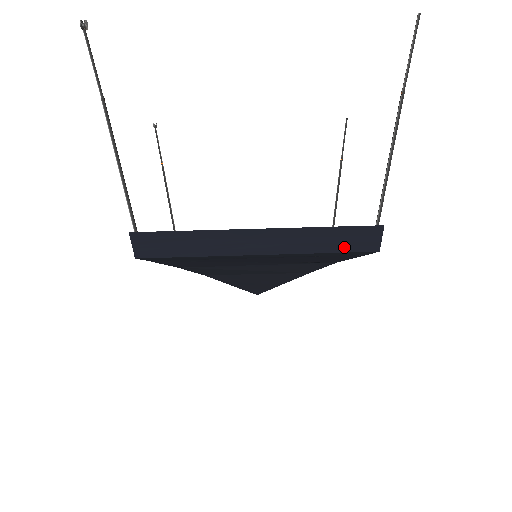
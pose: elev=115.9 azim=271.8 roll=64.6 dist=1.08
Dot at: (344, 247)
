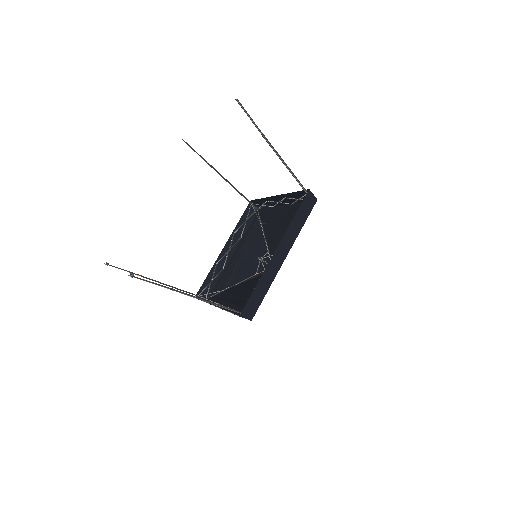
Dot at: (306, 215)
